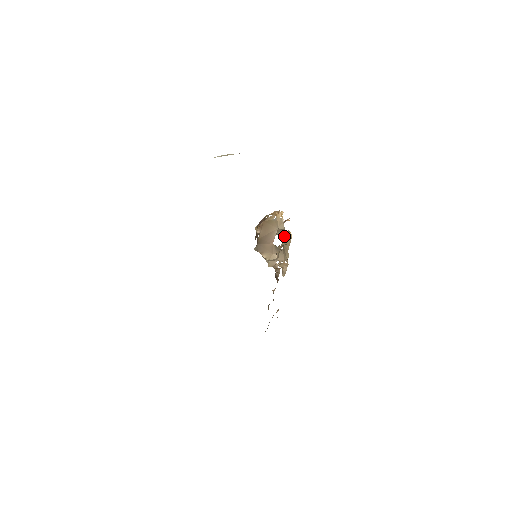
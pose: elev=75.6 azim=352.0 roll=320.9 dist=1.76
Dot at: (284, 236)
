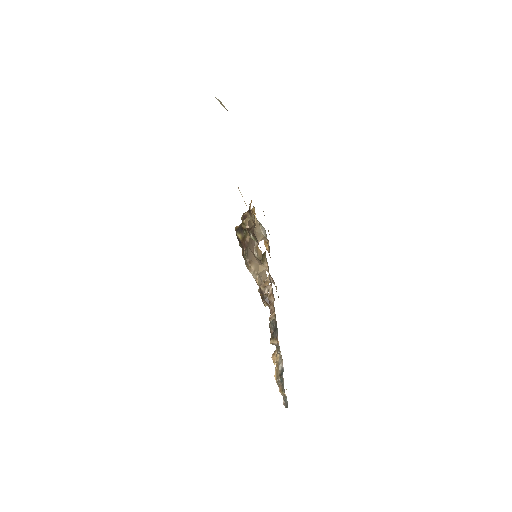
Dot at: (256, 250)
